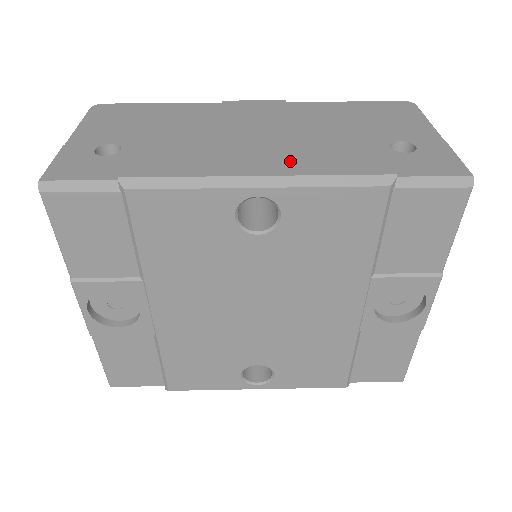
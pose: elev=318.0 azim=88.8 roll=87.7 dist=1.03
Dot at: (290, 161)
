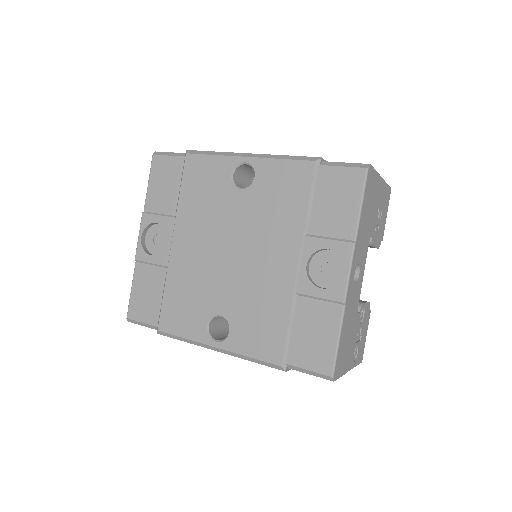
Dot at: occluded
